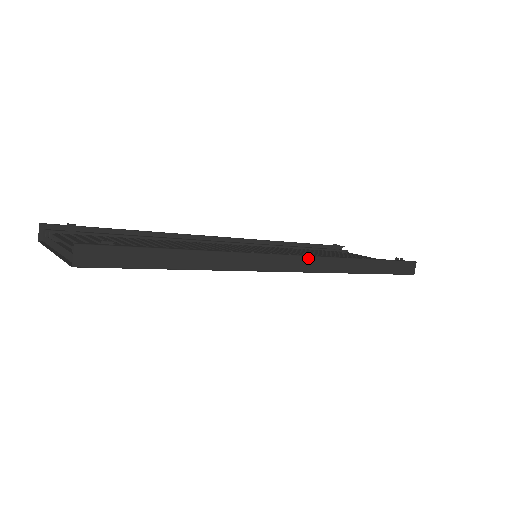
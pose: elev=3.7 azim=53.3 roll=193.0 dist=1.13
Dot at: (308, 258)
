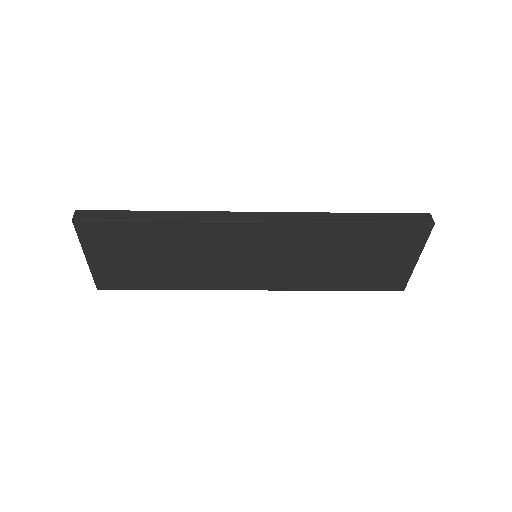
Dot at: (273, 213)
